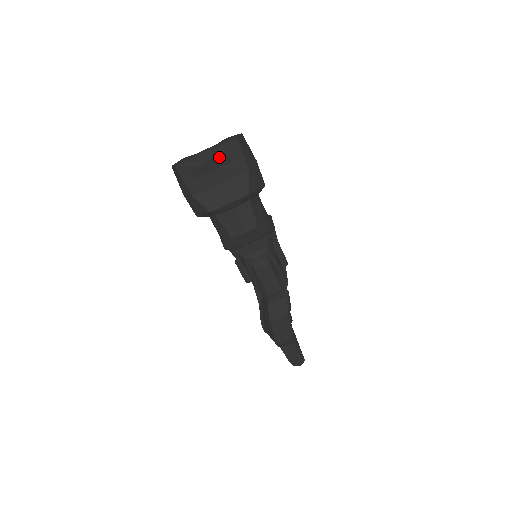
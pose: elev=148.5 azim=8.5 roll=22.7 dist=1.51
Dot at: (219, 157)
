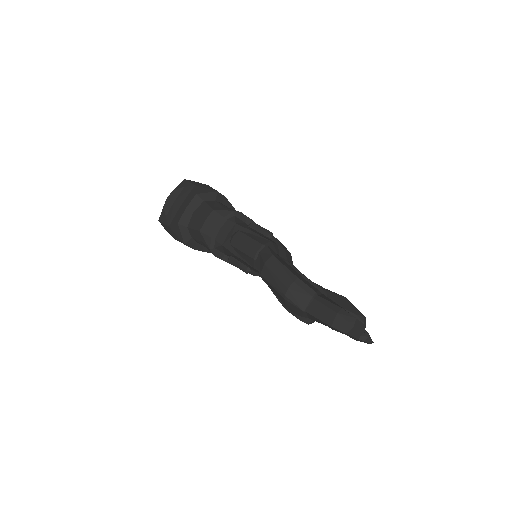
Dot at: (173, 191)
